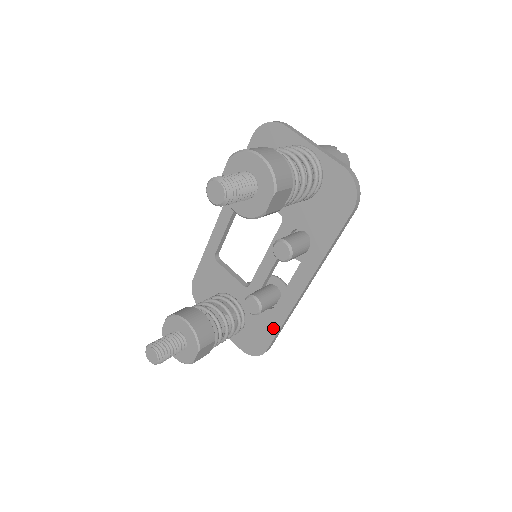
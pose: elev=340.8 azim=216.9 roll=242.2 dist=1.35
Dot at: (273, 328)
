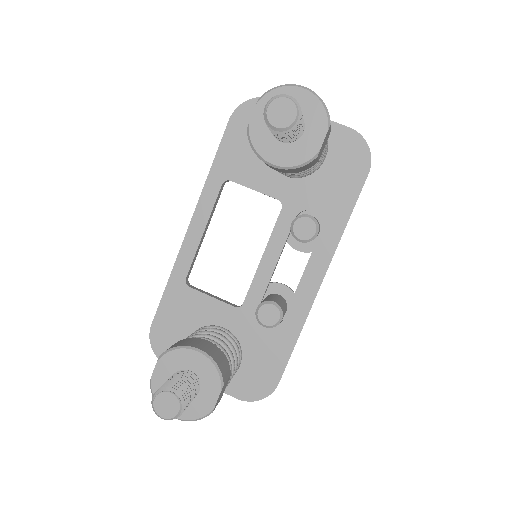
Dot at: (285, 349)
